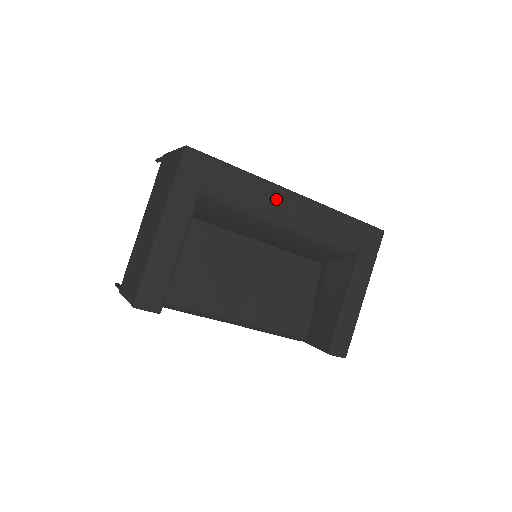
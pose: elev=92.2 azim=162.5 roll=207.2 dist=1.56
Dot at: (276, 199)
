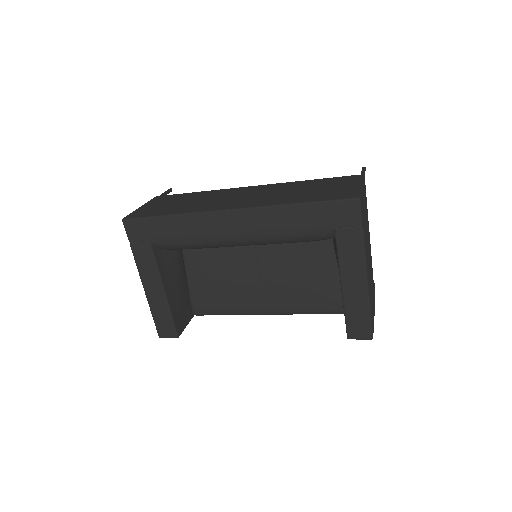
Dot at: (213, 225)
